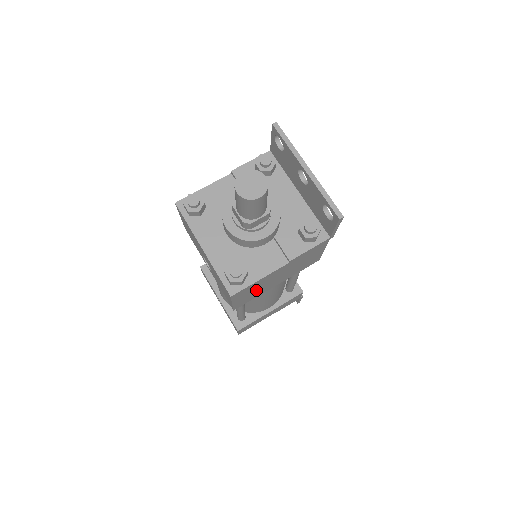
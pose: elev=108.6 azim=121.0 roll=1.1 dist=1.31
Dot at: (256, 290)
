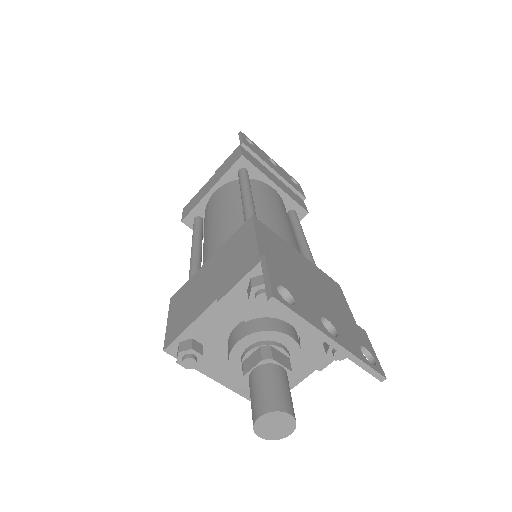
Dot at: occluded
